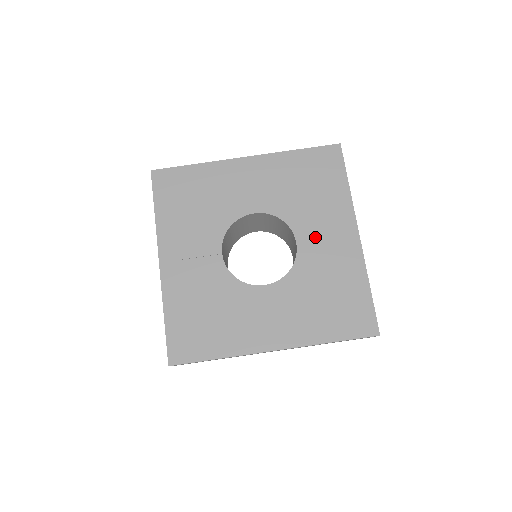
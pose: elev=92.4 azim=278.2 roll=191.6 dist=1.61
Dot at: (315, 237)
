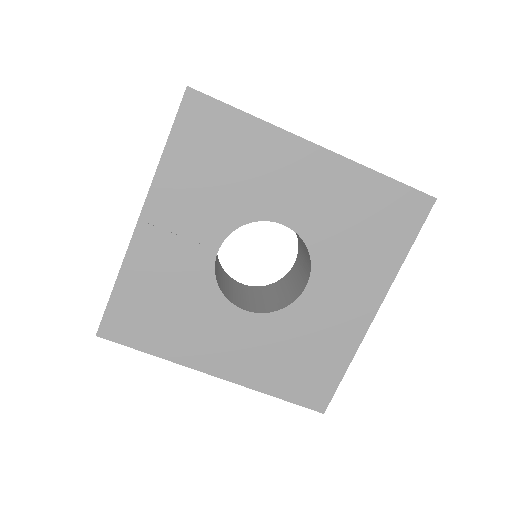
Dot at: (330, 290)
